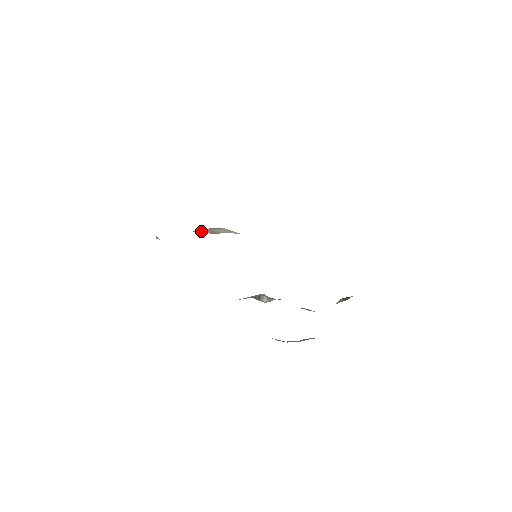
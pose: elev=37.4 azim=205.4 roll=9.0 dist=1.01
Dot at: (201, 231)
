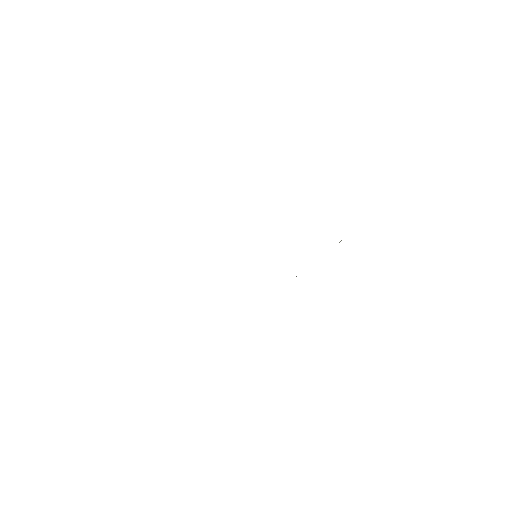
Dot at: occluded
